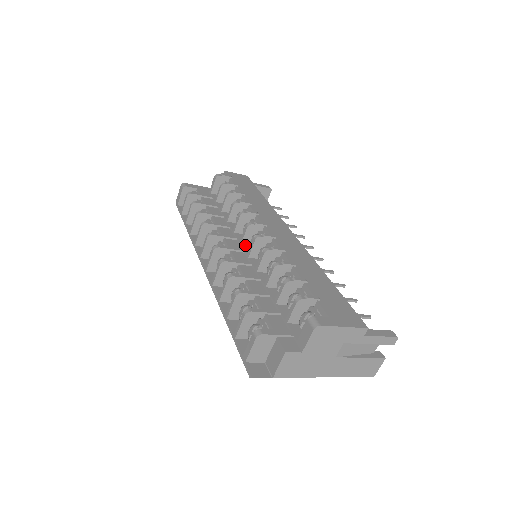
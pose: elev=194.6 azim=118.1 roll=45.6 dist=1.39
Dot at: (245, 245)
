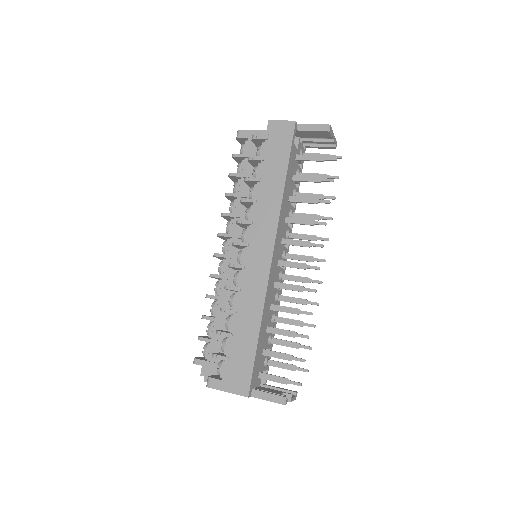
Dot at: occluded
